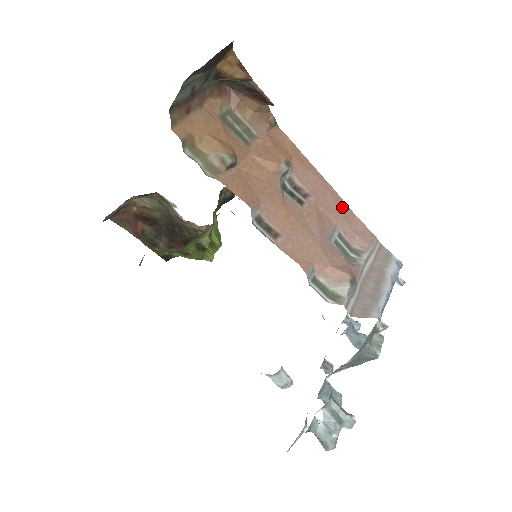
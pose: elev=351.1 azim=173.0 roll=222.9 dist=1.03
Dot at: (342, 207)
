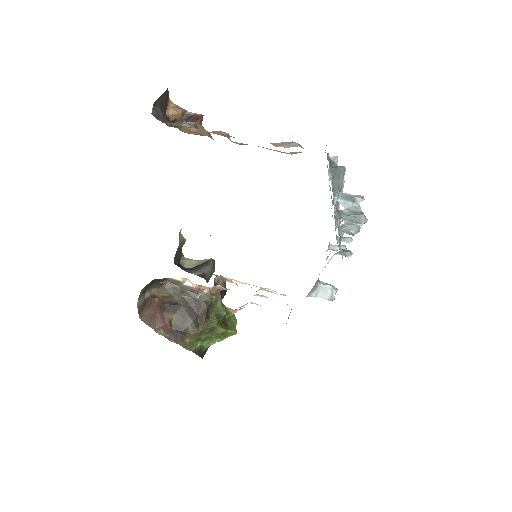
Dot at: occluded
